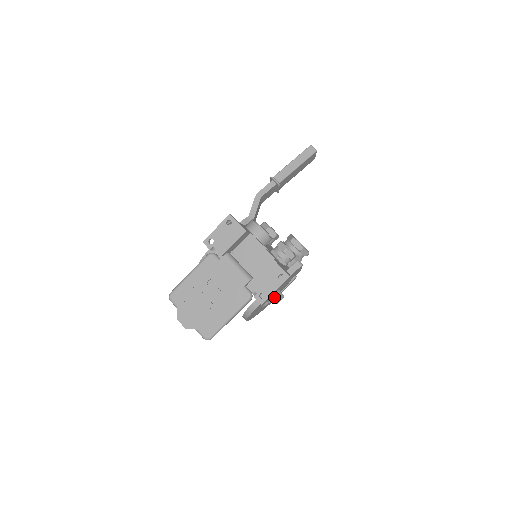
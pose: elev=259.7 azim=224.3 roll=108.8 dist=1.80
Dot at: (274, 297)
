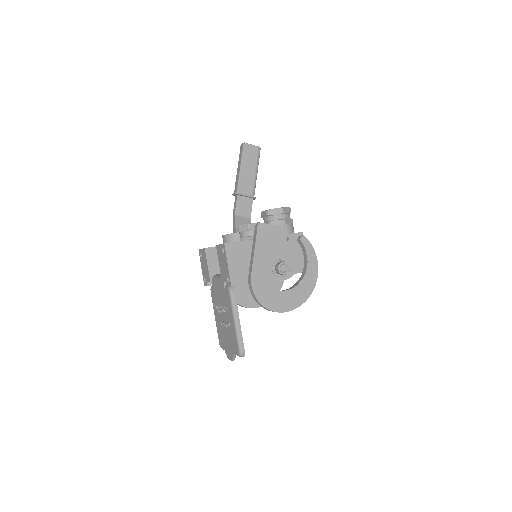
Dot at: (275, 271)
